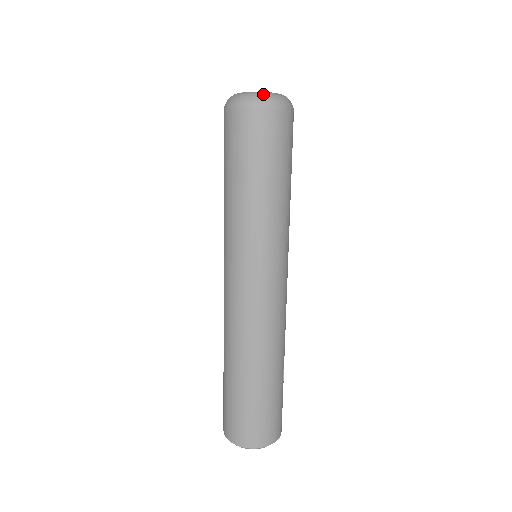
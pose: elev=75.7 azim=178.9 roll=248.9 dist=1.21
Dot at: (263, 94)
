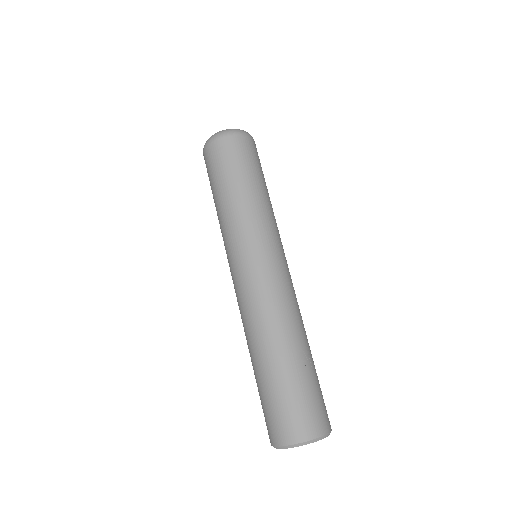
Dot at: (218, 132)
